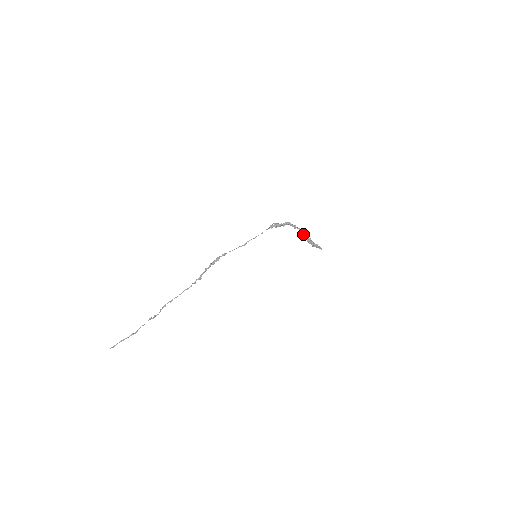
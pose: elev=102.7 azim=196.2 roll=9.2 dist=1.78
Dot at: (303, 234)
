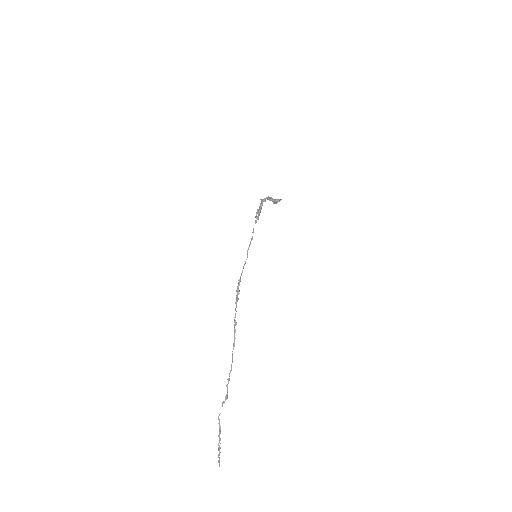
Dot at: (270, 200)
